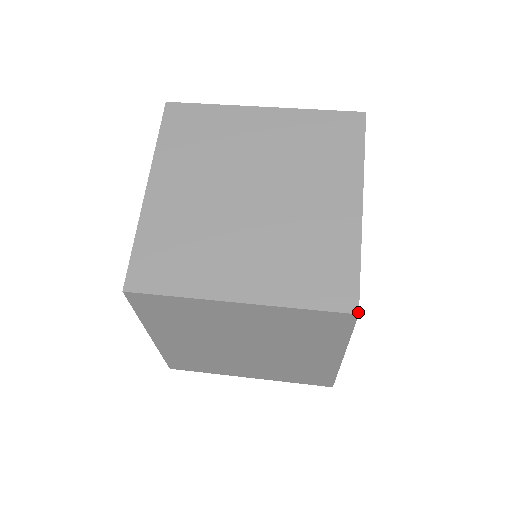
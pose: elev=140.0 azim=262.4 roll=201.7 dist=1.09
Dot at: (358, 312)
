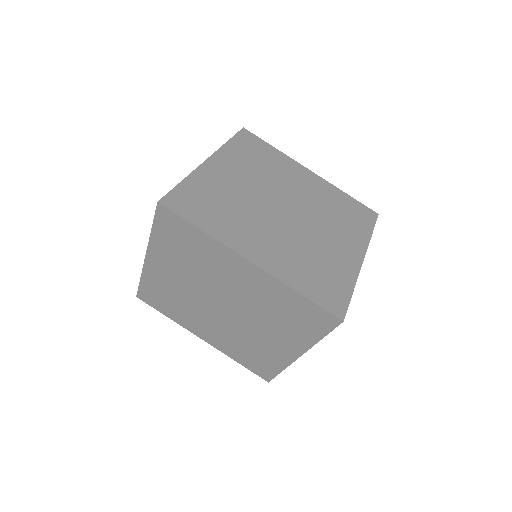
Dot at: (268, 382)
